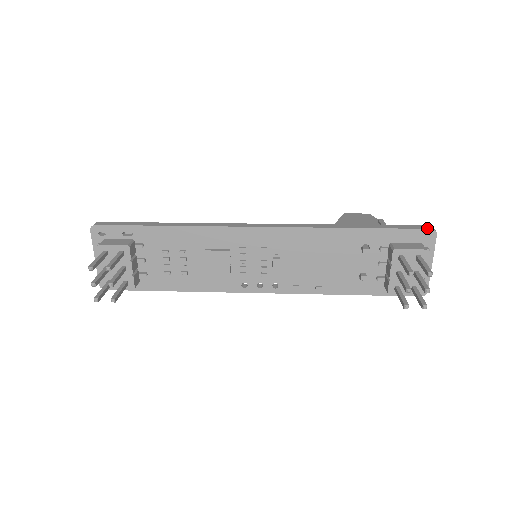
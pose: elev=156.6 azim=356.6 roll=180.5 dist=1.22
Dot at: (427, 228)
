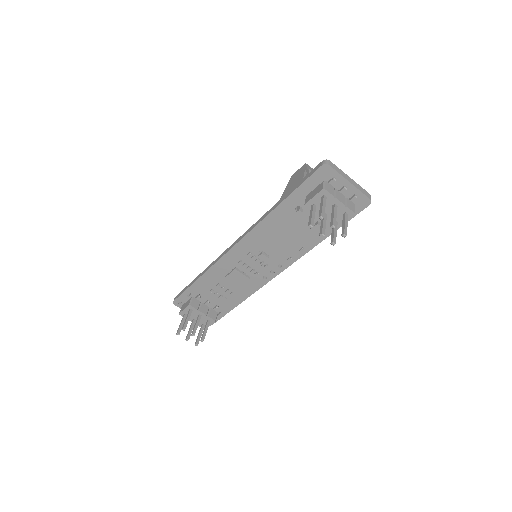
Dot at: (319, 167)
